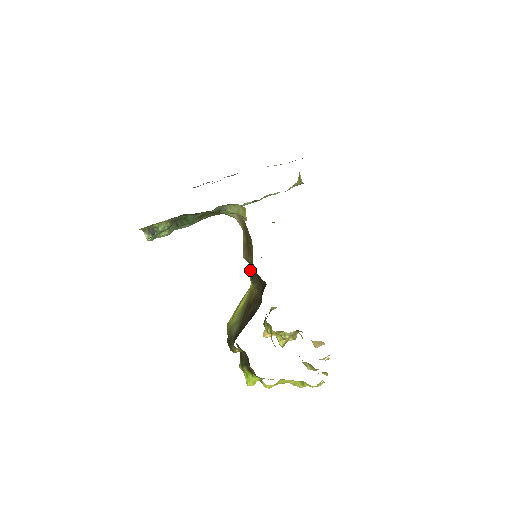
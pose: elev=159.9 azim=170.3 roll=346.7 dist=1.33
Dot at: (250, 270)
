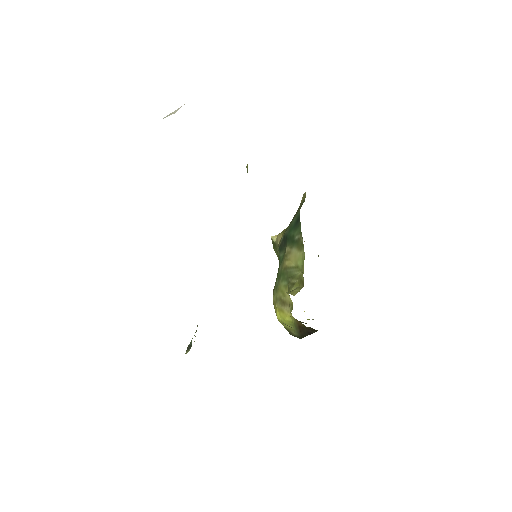
Dot at: occluded
